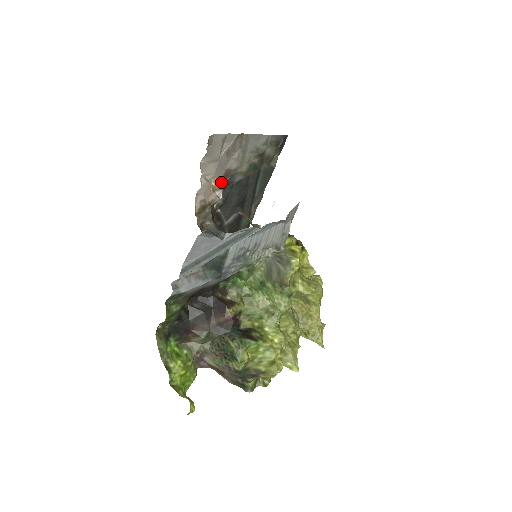
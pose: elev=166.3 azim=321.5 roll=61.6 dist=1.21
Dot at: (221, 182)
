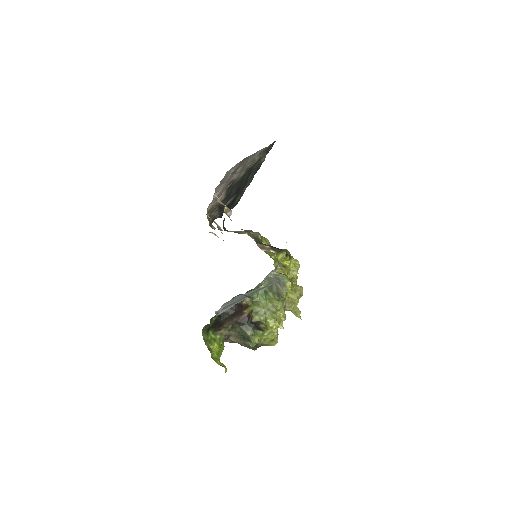
Dot at: (226, 188)
